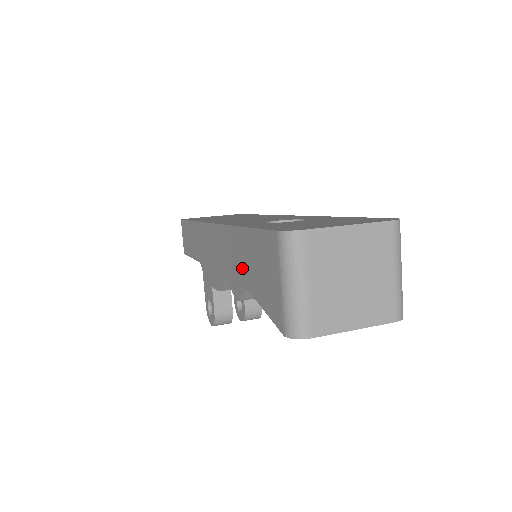
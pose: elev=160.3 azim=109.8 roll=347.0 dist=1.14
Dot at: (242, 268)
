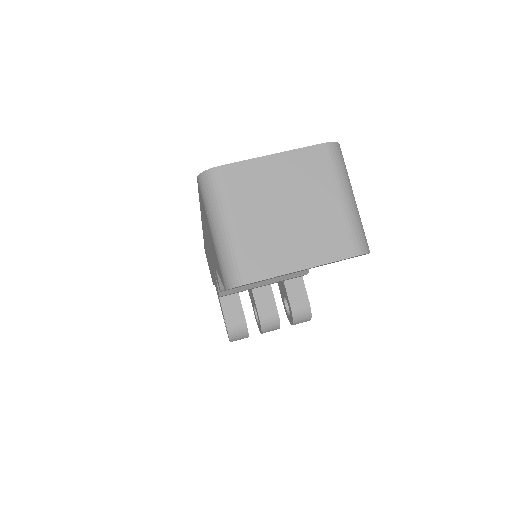
Dot at: occluded
